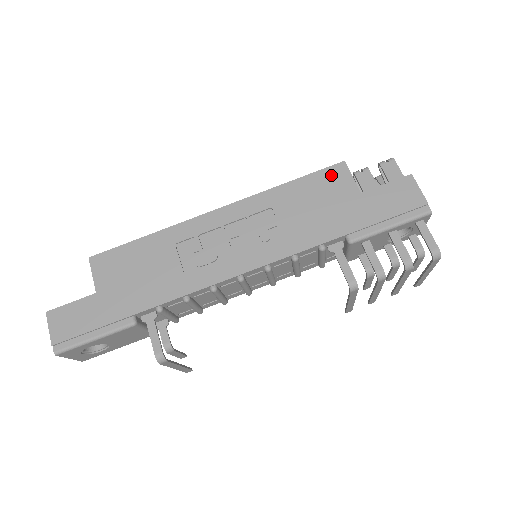
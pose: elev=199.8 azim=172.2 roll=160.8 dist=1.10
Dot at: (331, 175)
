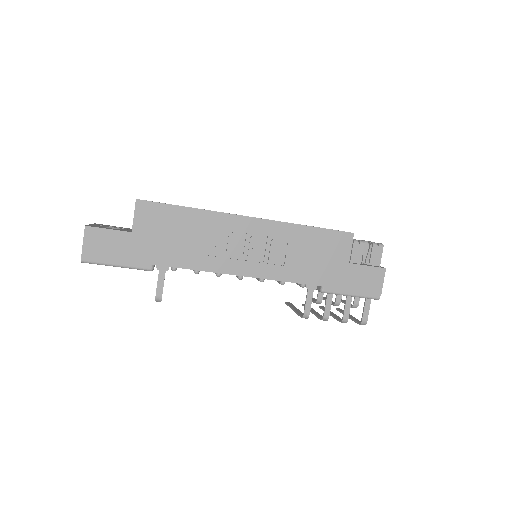
Dot at: (340, 238)
